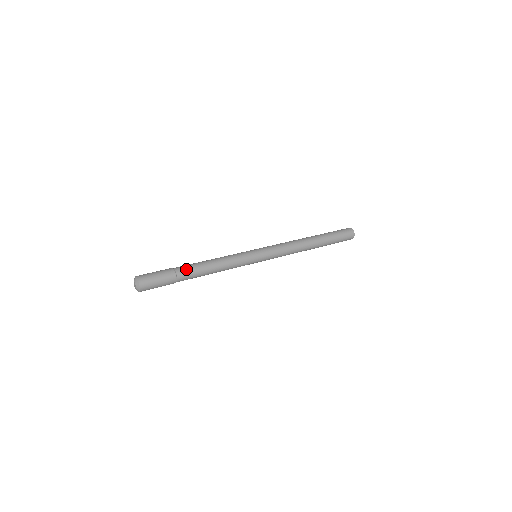
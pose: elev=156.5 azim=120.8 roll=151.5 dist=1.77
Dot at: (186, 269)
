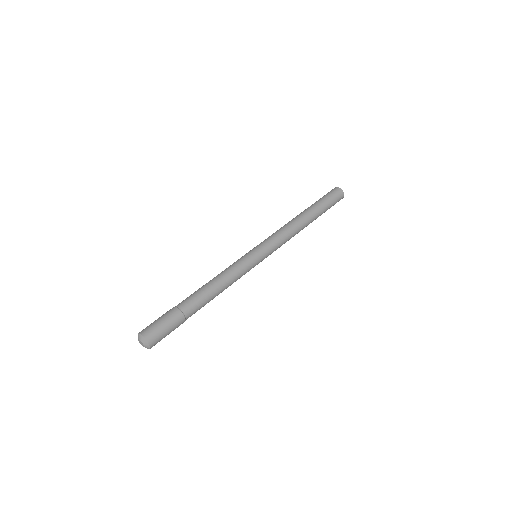
Dot at: (195, 308)
